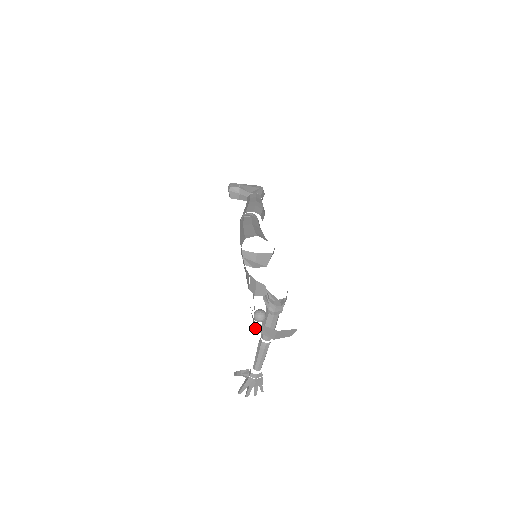
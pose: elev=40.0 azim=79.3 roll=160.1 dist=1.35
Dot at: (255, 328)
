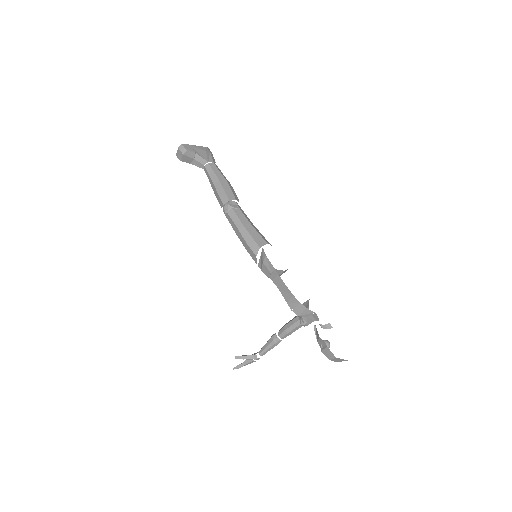
Dot at: (328, 358)
